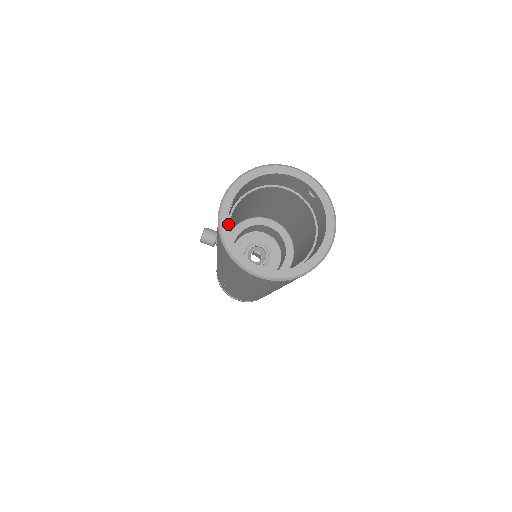
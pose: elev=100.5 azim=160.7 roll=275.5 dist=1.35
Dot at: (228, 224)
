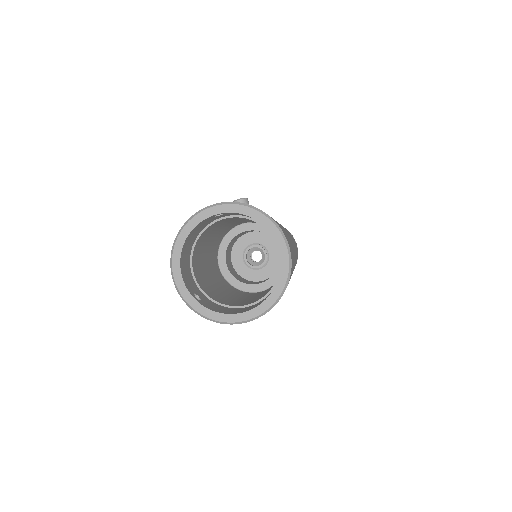
Dot at: (198, 224)
